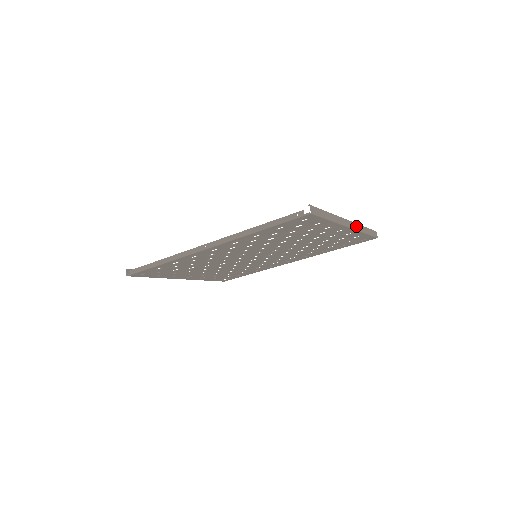
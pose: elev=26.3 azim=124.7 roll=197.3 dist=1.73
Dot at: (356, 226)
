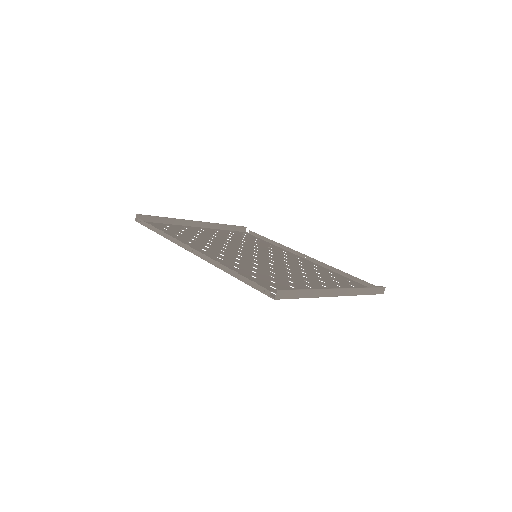
Dot at: (350, 291)
